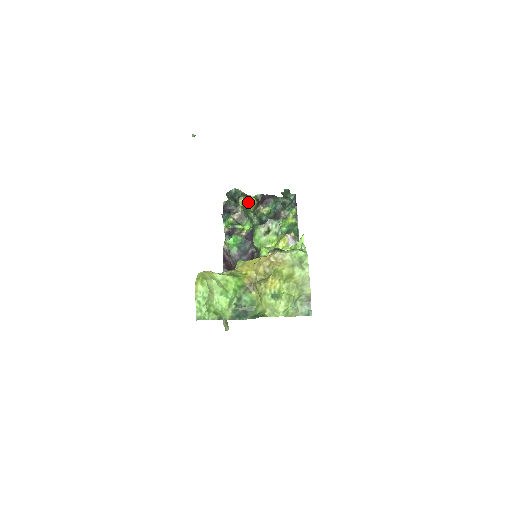
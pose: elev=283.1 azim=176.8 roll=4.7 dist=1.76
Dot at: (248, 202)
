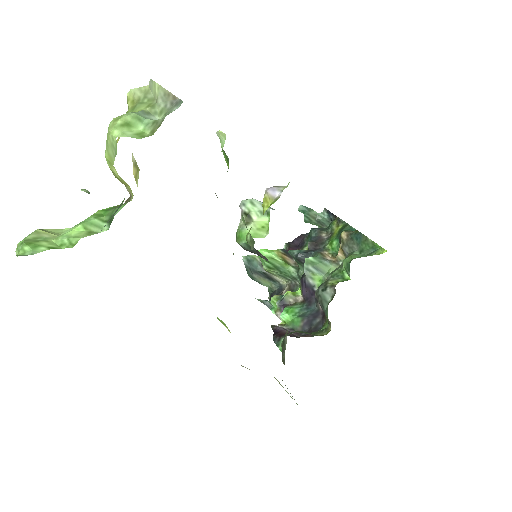
Dot at: (261, 251)
